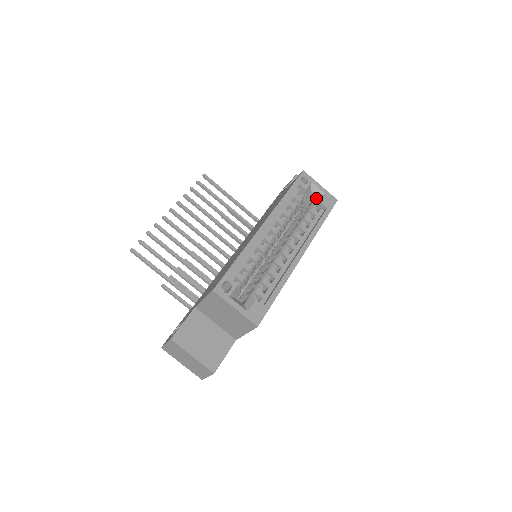
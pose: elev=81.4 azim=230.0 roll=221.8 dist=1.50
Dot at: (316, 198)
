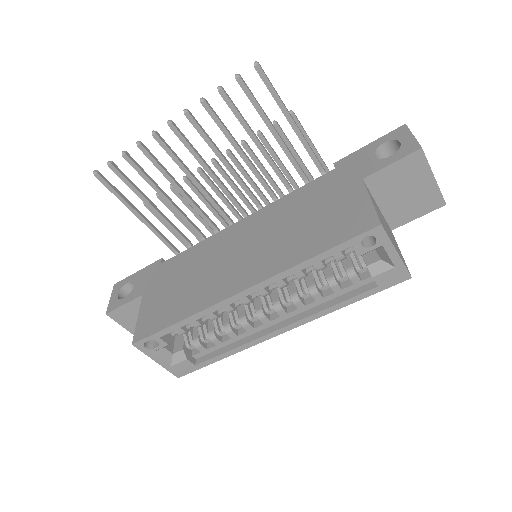
Dot at: (376, 262)
